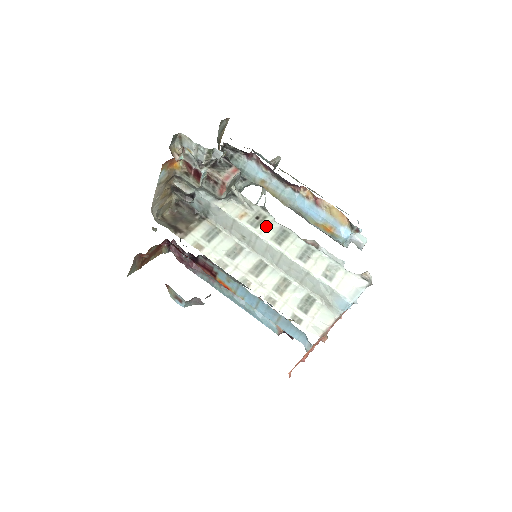
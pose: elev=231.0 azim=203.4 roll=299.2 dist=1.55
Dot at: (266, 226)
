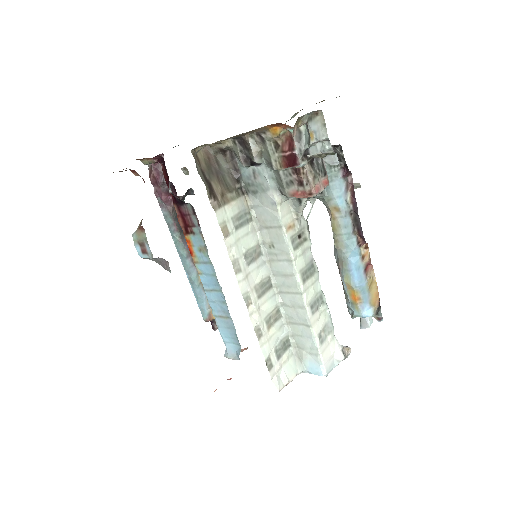
Dot at: (303, 252)
